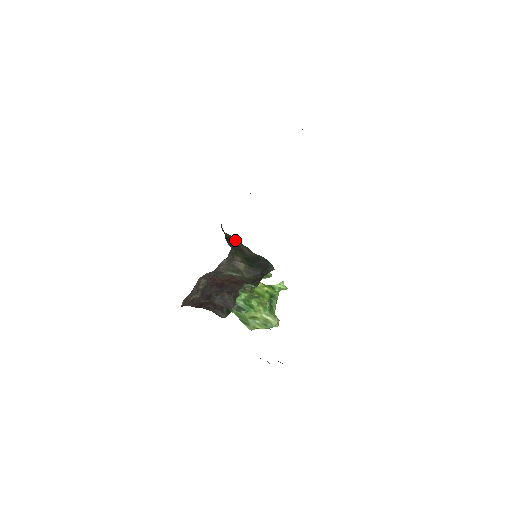
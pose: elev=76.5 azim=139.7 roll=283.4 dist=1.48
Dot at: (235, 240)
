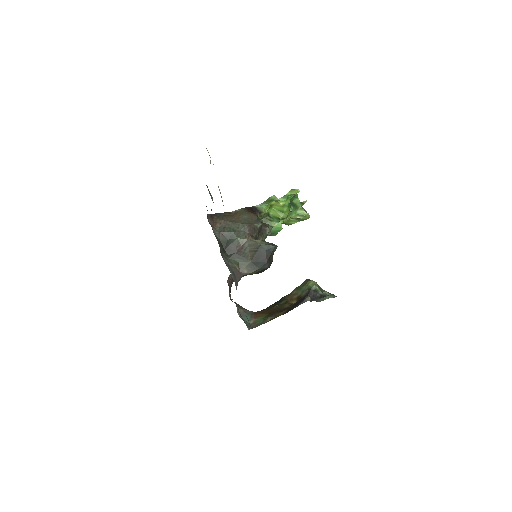
Dot at: (230, 235)
